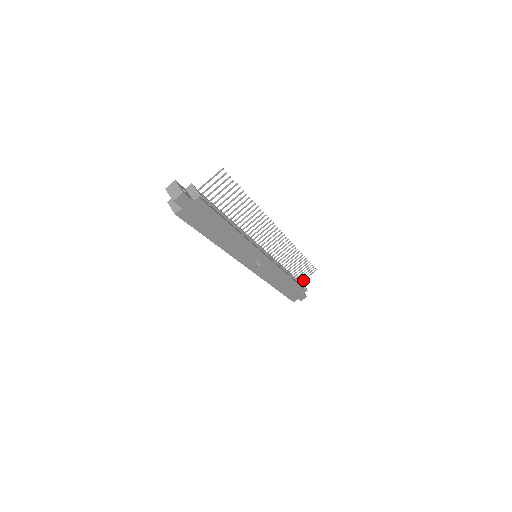
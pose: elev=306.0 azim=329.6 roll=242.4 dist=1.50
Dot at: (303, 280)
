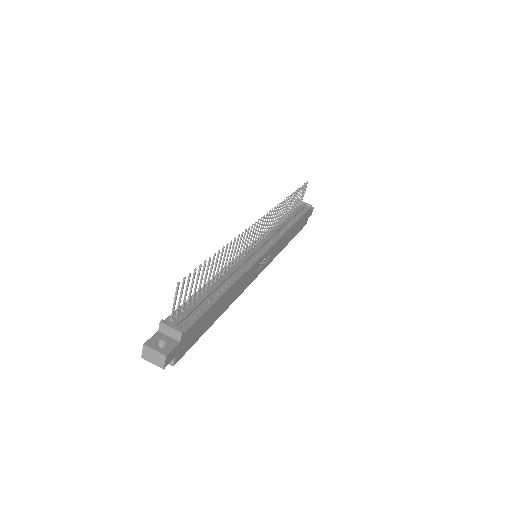
Dot at: (301, 200)
